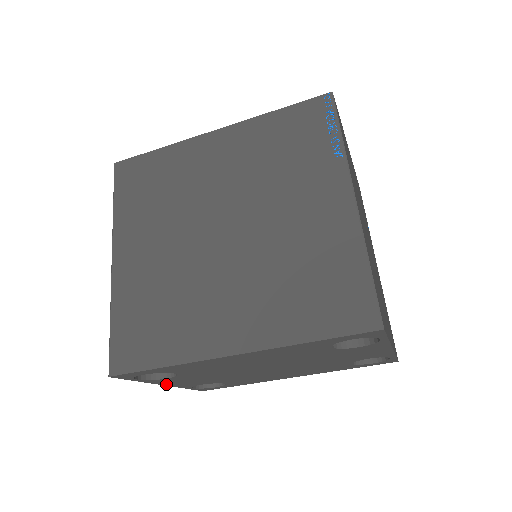
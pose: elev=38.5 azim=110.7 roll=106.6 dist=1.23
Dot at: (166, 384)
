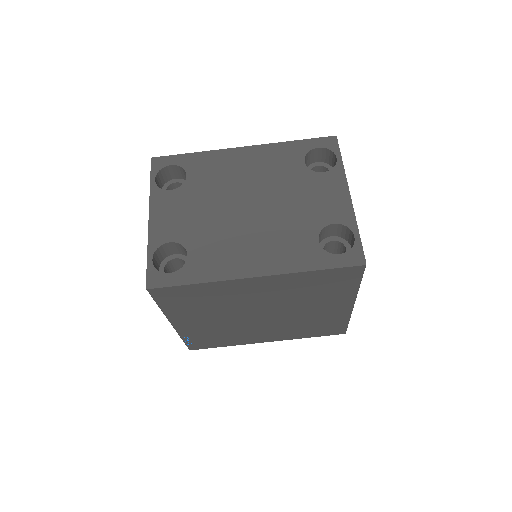
Dot at: (153, 216)
